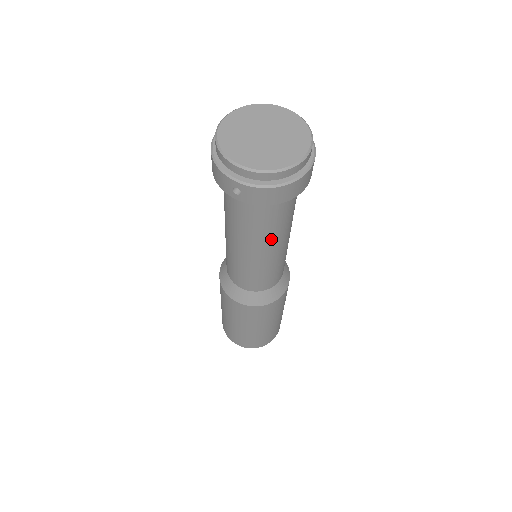
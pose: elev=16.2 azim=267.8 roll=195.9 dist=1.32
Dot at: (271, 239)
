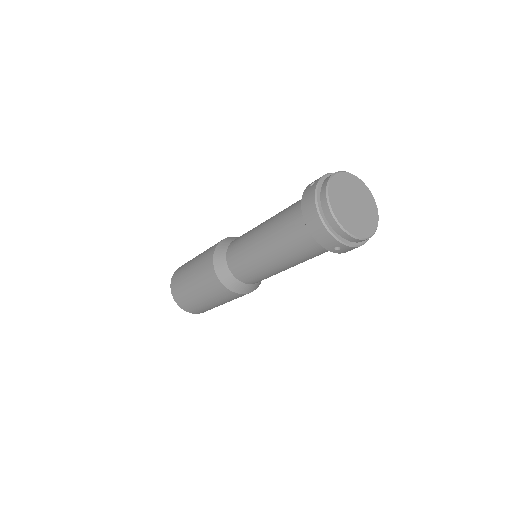
Dot at: occluded
